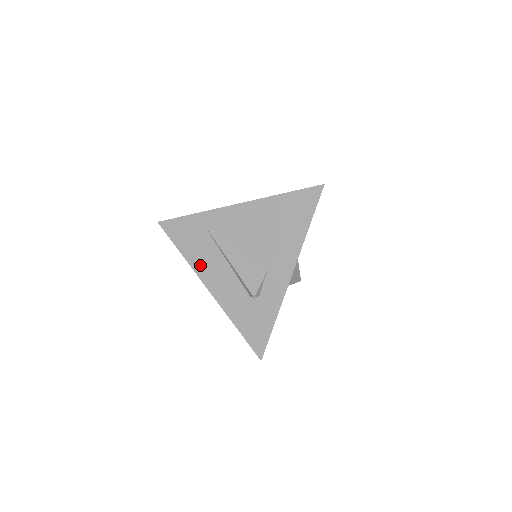
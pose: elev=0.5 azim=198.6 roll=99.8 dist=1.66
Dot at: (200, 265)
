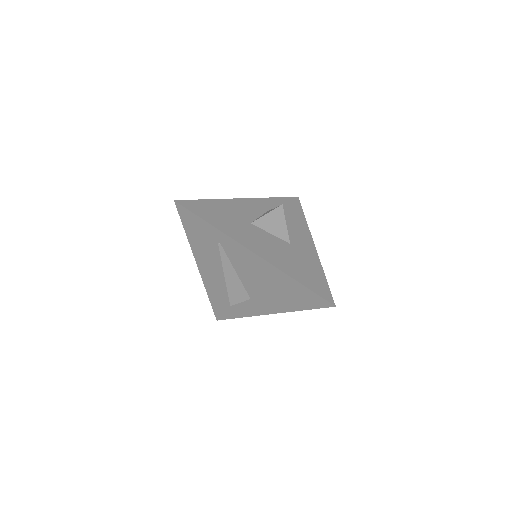
Dot at: (199, 254)
